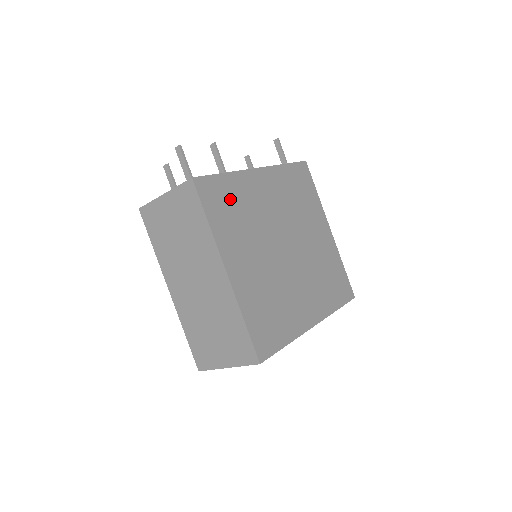
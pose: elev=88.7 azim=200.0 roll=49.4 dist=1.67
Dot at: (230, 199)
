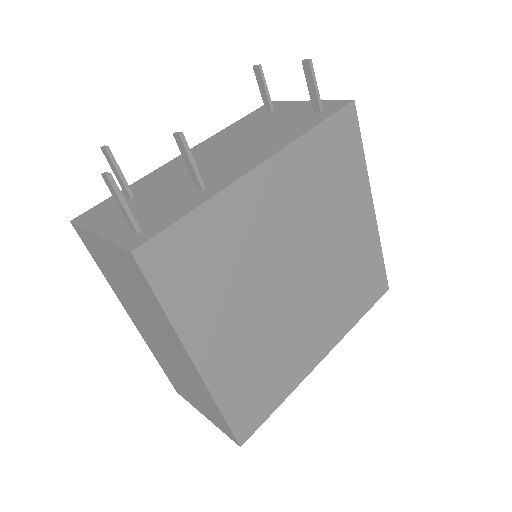
Dot at: (205, 251)
